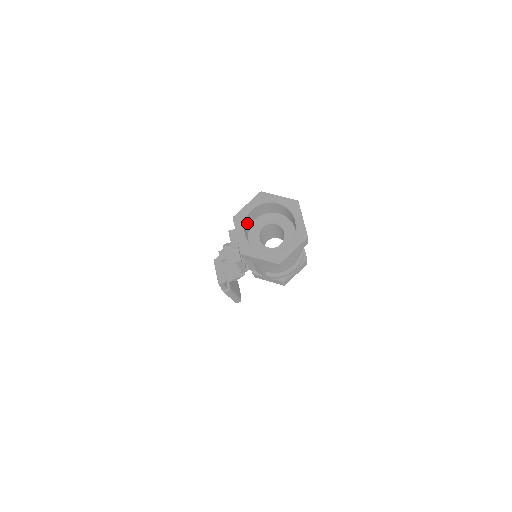
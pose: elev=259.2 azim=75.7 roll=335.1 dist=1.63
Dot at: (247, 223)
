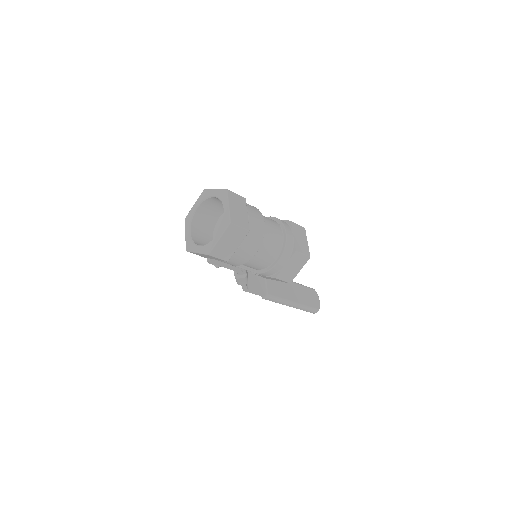
Dot at: (202, 222)
